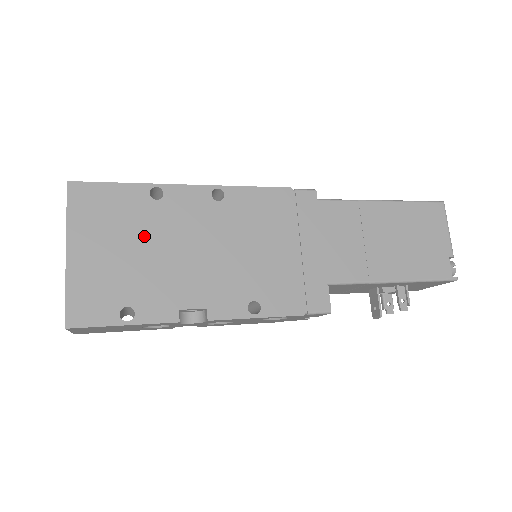
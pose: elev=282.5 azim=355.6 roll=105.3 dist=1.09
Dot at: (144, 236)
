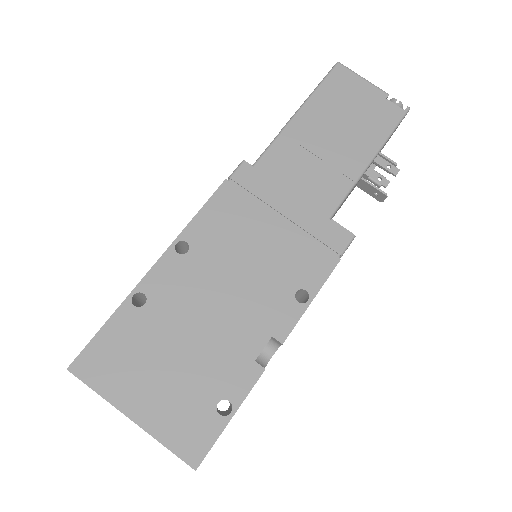
Dot at: (168, 340)
